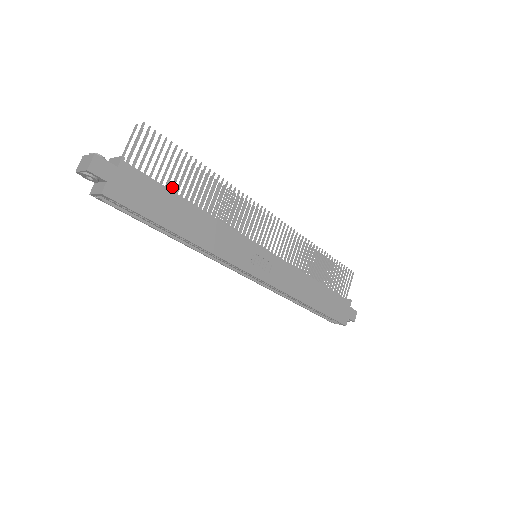
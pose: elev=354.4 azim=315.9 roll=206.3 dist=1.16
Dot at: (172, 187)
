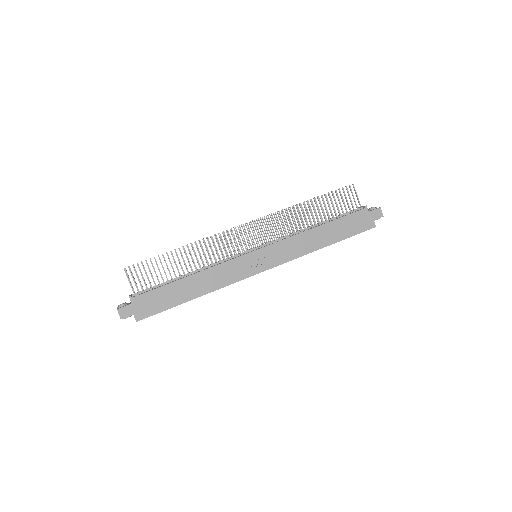
Dot at: (167, 280)
